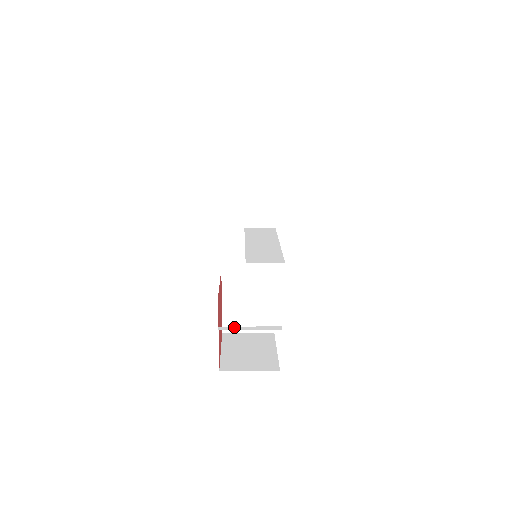
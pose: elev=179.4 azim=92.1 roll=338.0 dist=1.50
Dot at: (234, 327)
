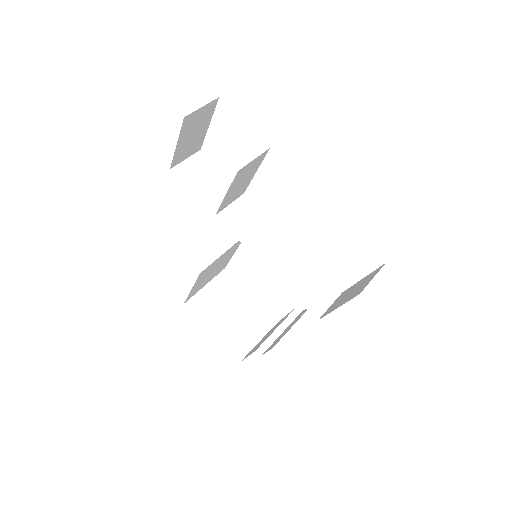
Dot at: (267, 341)
